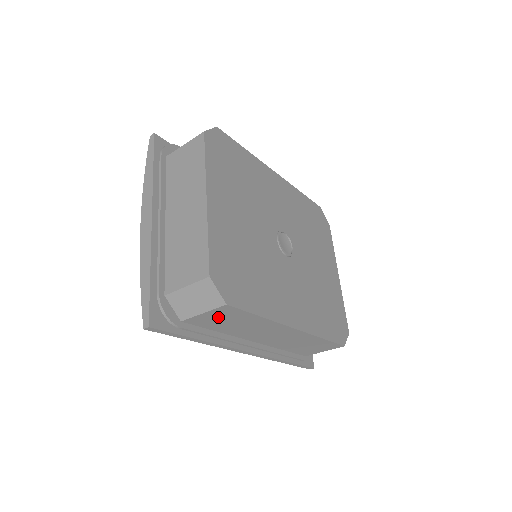
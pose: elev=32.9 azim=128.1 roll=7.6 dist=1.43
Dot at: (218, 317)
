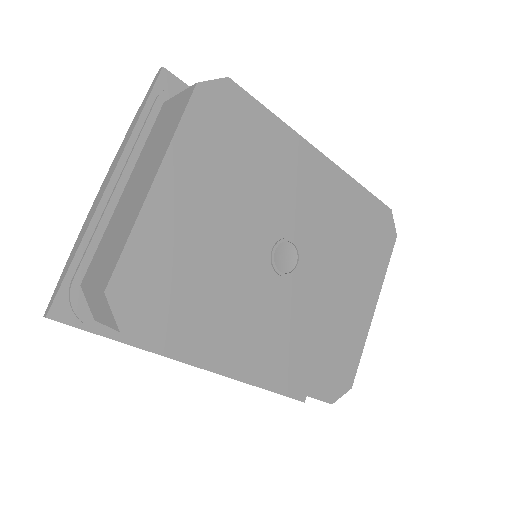
Dot at: occluded
